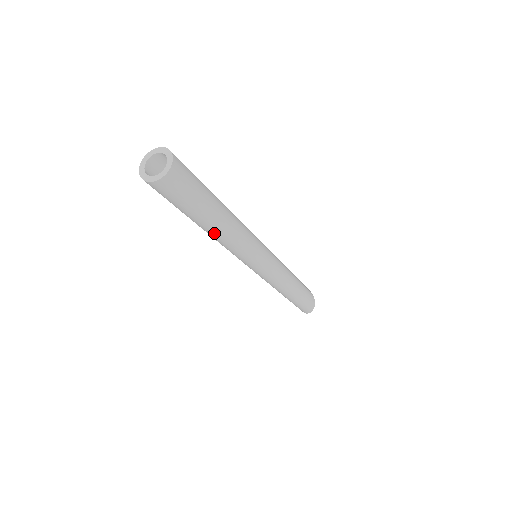
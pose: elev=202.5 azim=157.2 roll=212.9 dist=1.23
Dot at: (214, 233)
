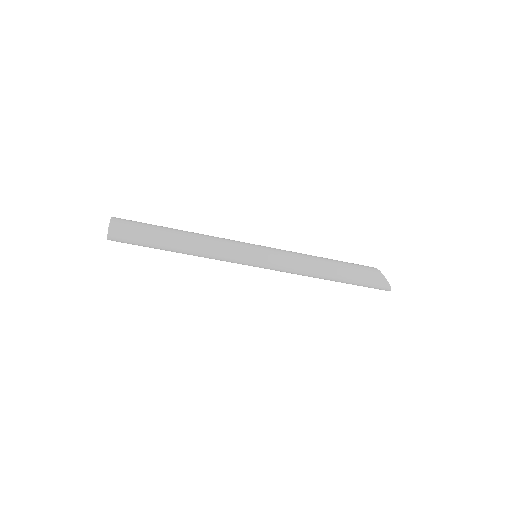
Dot at: (183, 252)
